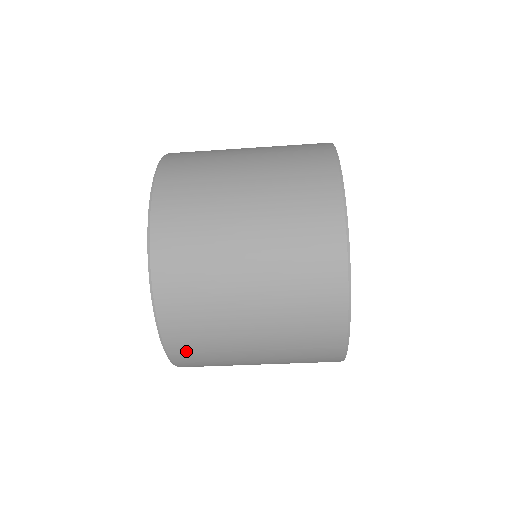
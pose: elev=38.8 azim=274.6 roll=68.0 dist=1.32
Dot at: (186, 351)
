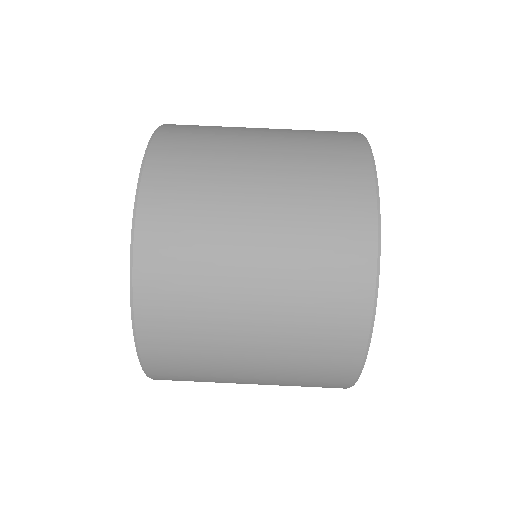
Dot at: (159, 289)
